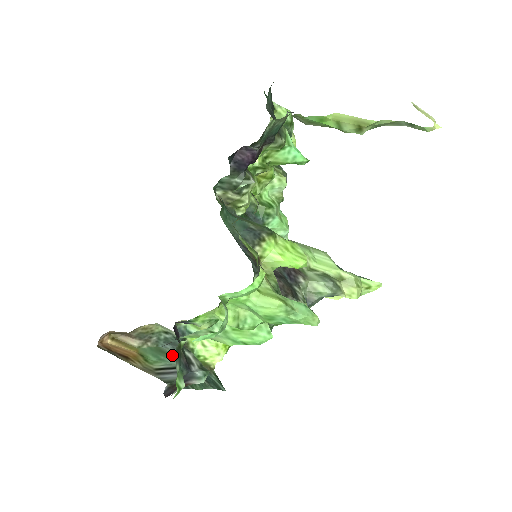
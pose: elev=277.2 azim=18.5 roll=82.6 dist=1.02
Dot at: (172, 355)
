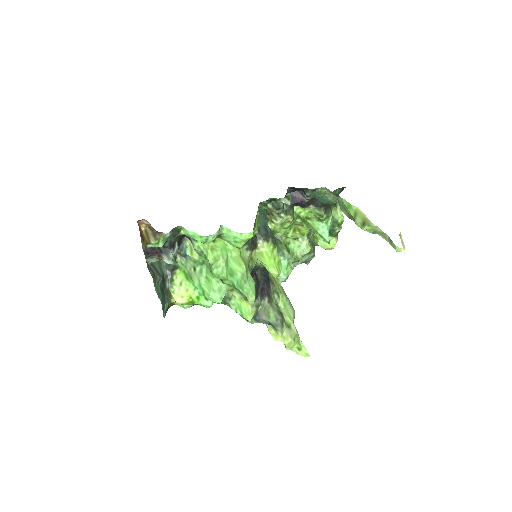
Dot at: (162, 268)
